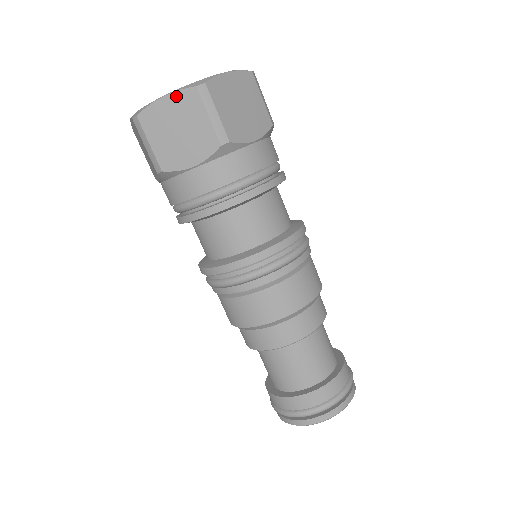
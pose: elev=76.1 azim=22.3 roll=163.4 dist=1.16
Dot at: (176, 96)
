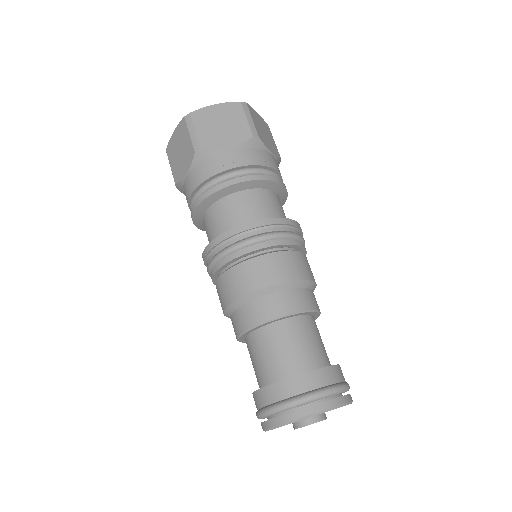
Dot at: (224, 105)
